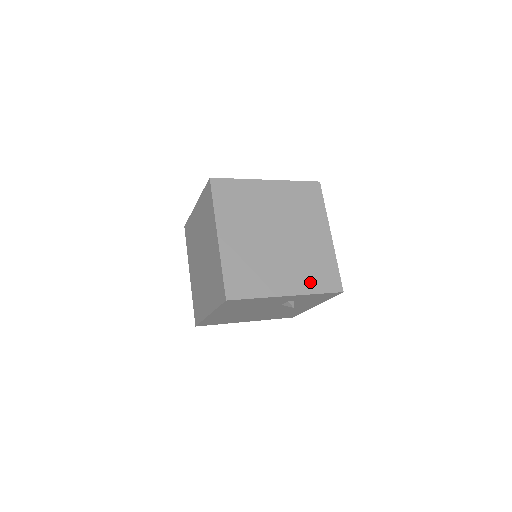
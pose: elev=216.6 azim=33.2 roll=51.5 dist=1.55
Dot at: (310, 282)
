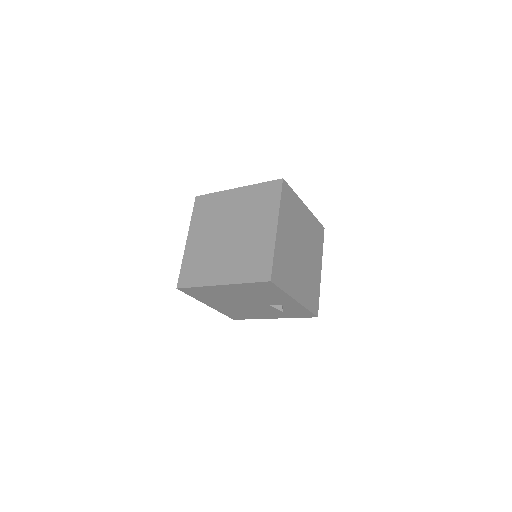
Dot at: (307, 298)
